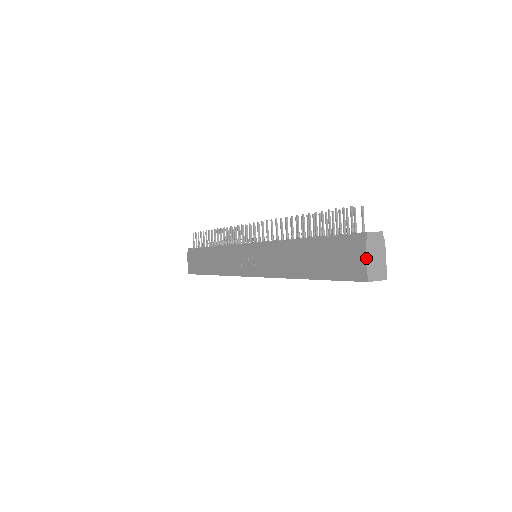
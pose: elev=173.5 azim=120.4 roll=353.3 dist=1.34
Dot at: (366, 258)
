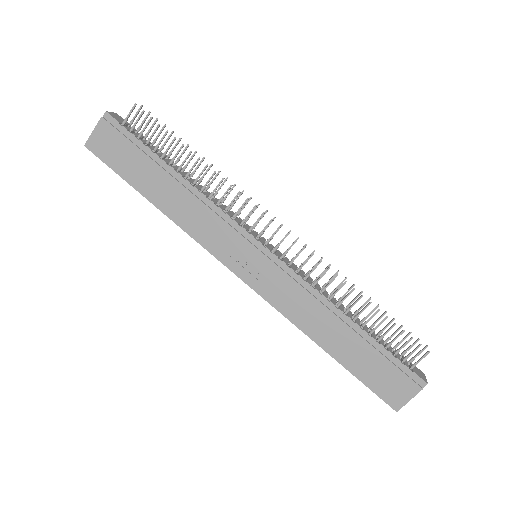
Dot at: occluded
